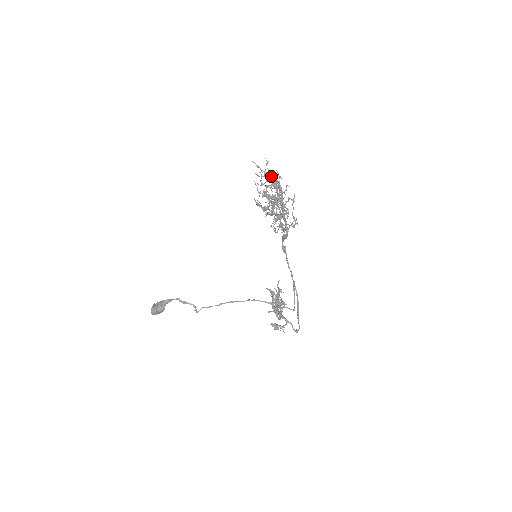
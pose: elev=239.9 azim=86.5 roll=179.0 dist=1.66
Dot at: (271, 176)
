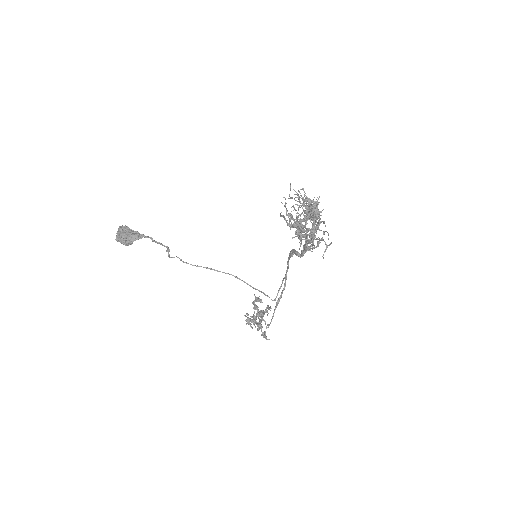
Dot at: (314, 223)
